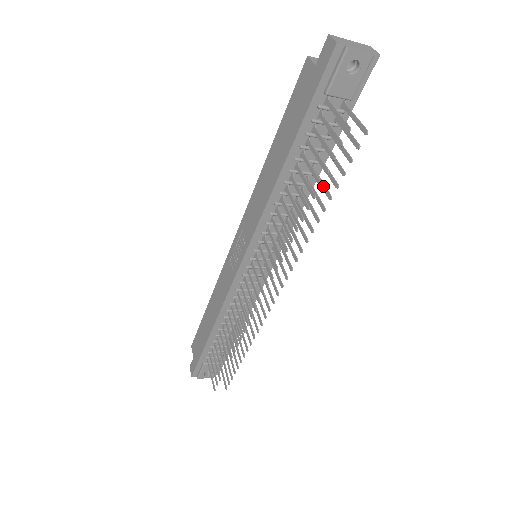
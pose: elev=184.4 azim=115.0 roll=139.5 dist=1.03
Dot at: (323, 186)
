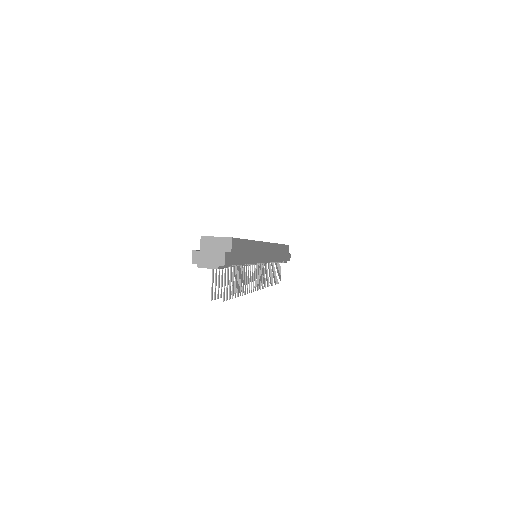
Dot at: (238, 285)
